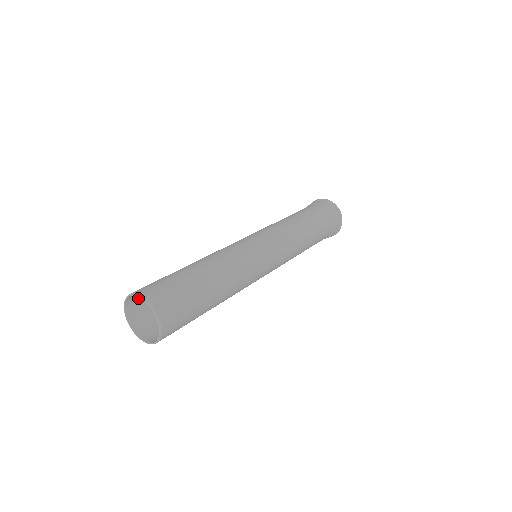
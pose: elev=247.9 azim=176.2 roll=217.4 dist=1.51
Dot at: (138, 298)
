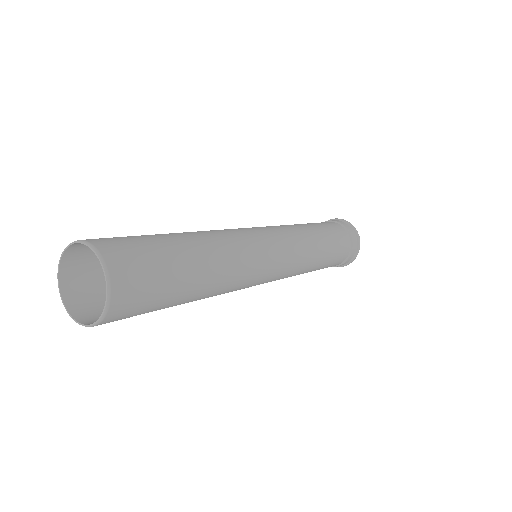
Dot at: (82, 280)
